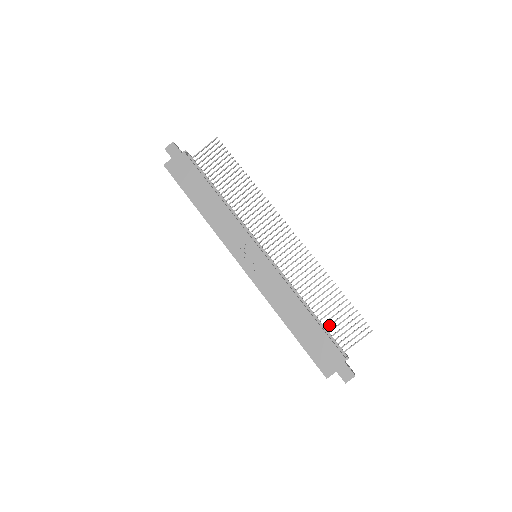
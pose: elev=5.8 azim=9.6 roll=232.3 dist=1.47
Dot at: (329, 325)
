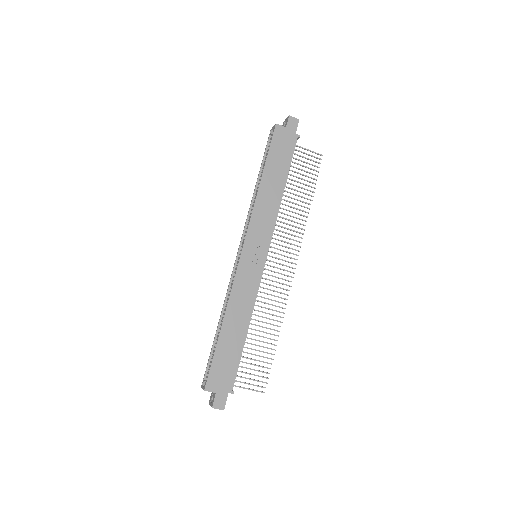
Dot at: (244, 357)
